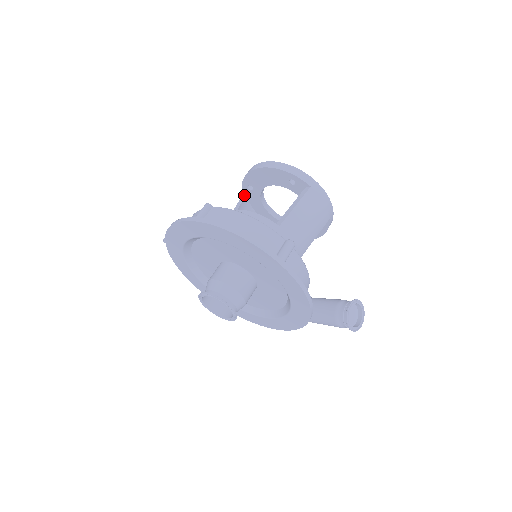
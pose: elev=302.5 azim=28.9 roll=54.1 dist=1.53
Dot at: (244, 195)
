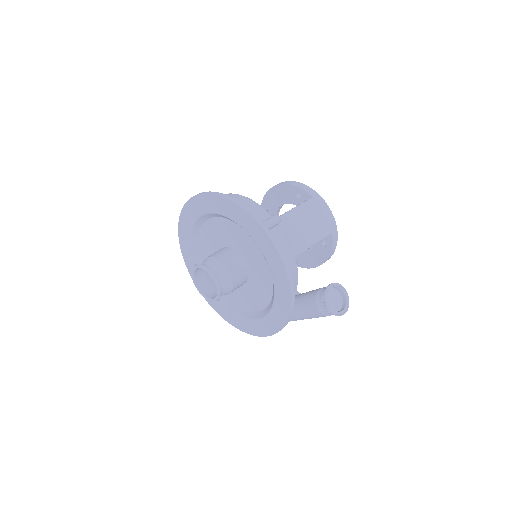
Dot at: occluded
